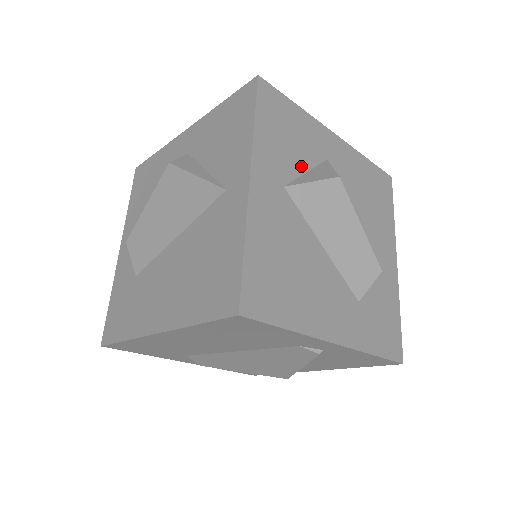
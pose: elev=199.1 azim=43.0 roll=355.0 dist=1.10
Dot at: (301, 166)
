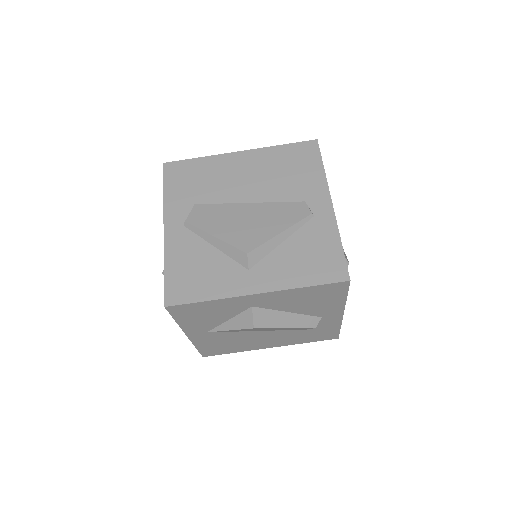
Dot at: occluded
